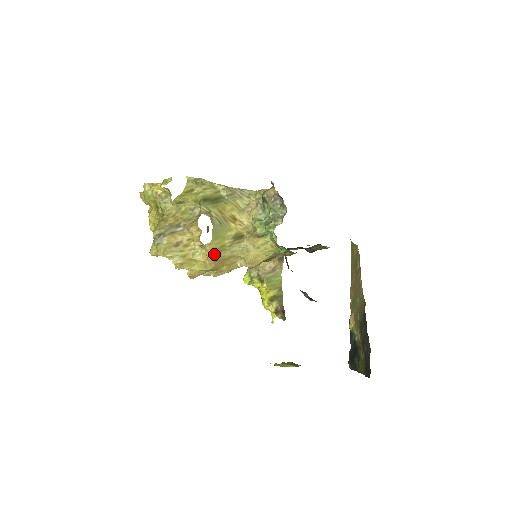
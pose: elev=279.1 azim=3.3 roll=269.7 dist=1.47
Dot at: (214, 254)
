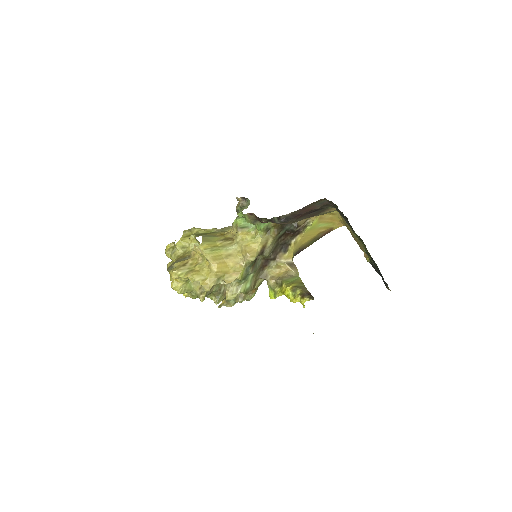
Dot at: (210, 252)
